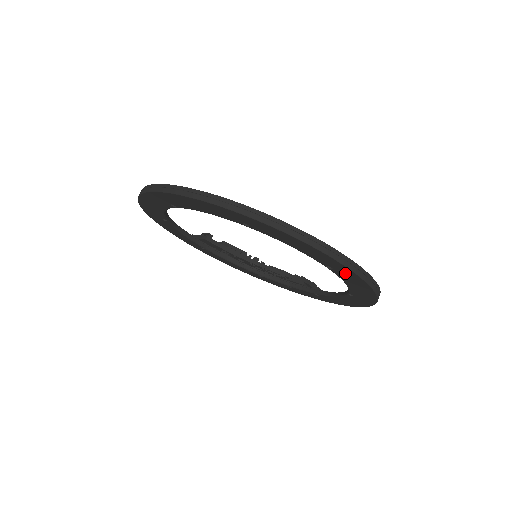
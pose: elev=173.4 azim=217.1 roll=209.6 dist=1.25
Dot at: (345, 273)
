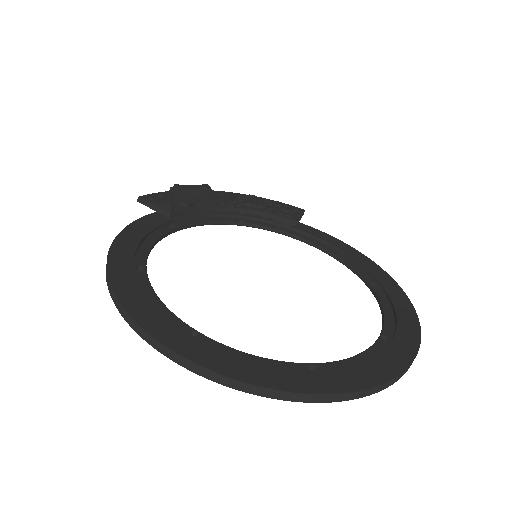
Dot at: occluded
